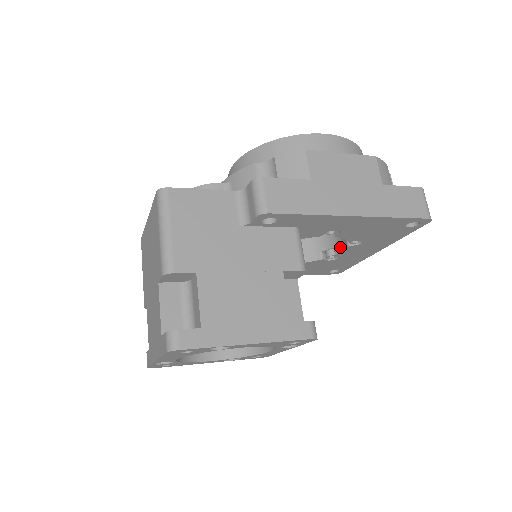
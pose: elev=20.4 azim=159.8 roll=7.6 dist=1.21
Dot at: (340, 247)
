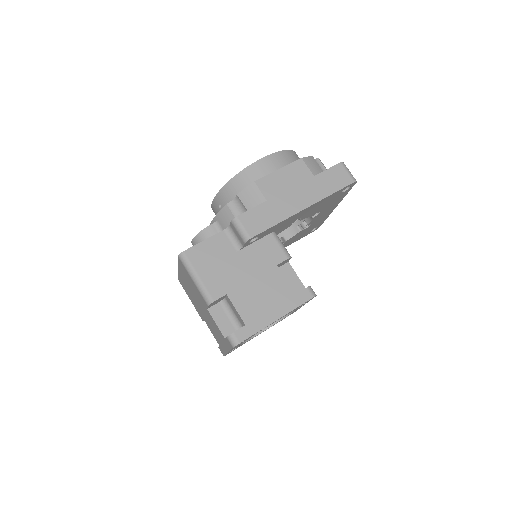
Dot at: (308, 219)
